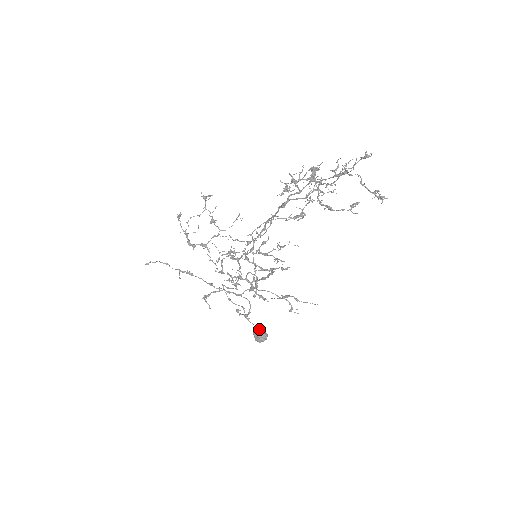
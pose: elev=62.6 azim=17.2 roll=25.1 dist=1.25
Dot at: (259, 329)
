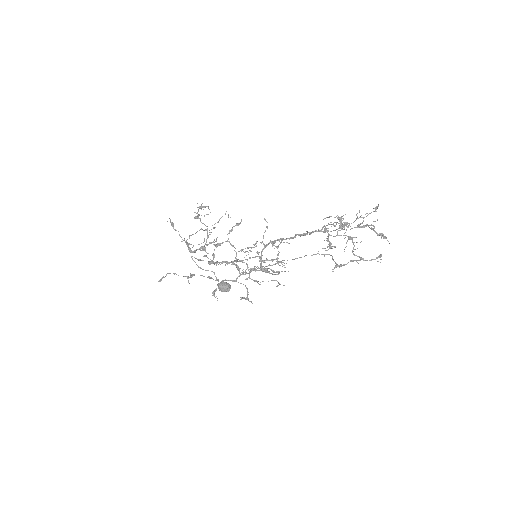
Dot at: (224, 283)
